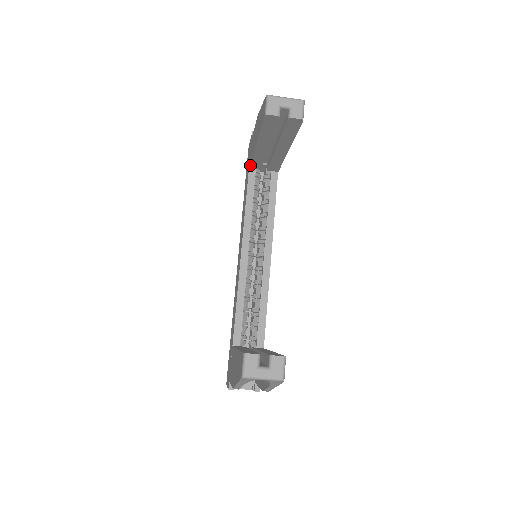
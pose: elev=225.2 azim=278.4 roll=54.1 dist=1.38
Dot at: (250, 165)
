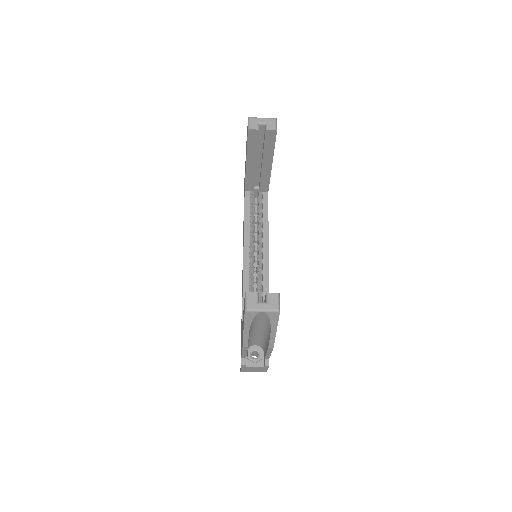
Dot at: (245, 187)
